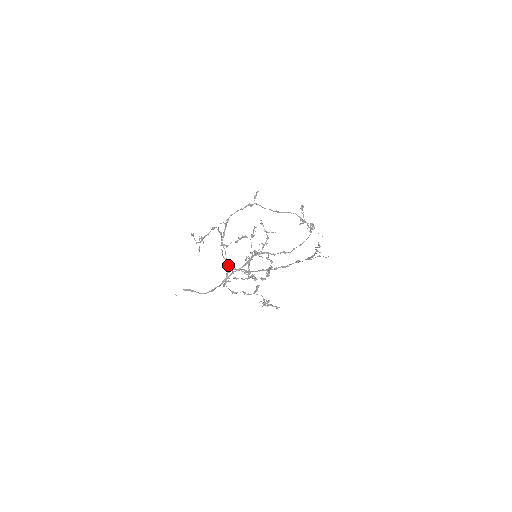
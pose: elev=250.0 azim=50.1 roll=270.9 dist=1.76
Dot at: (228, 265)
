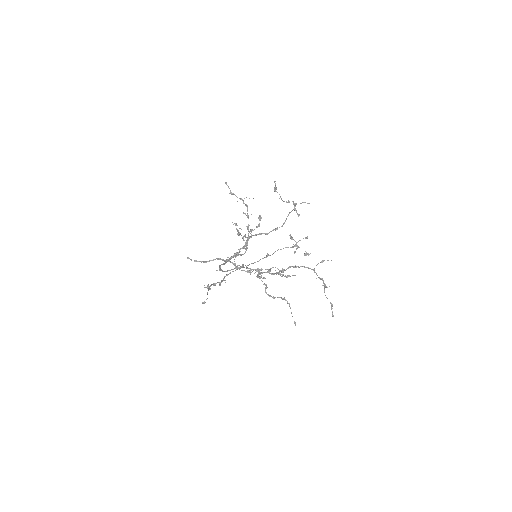
Dot at: occluded
